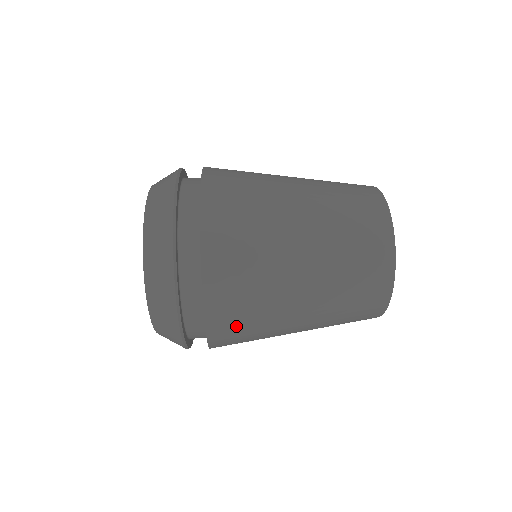
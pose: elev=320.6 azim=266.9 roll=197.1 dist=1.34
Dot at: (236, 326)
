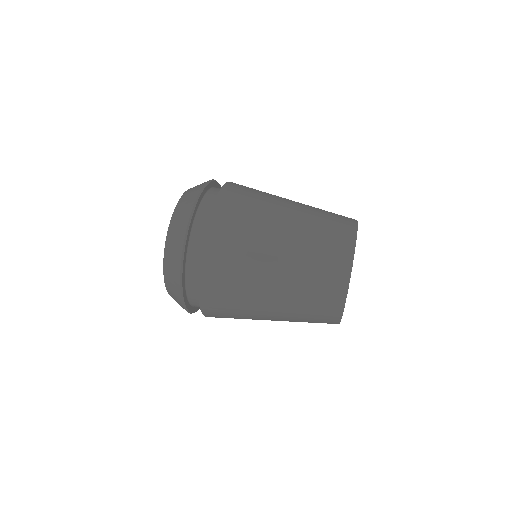
Dot at: (221, 304)
